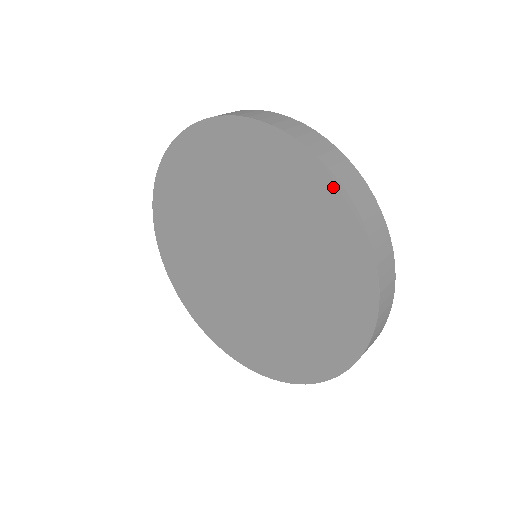
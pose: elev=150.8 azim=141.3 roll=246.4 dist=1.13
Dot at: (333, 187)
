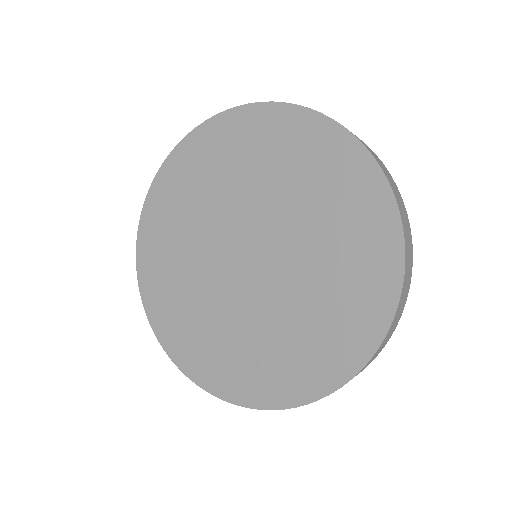
Dot at: (393, 229)
